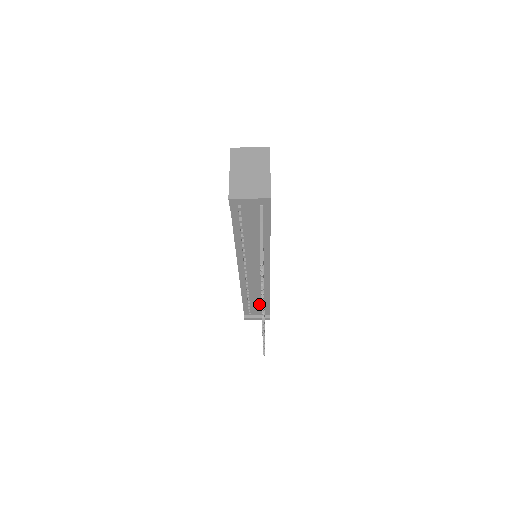
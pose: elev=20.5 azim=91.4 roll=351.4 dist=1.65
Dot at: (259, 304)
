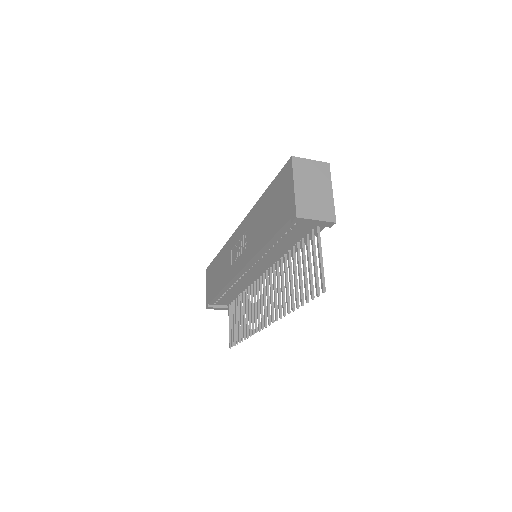
Dot at: (232, 297)
